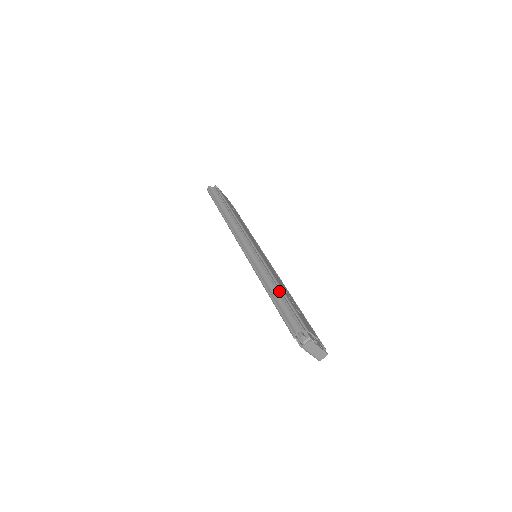
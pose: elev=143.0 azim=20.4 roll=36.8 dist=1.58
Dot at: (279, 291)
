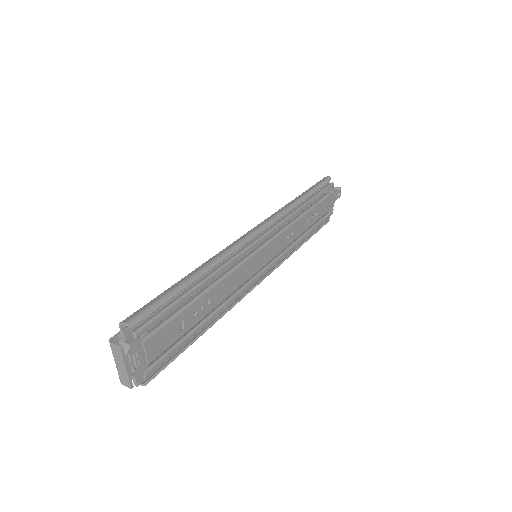
Dot at: (195, 286)
